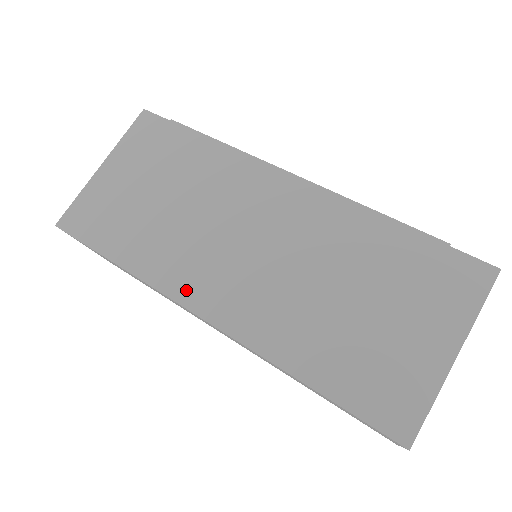
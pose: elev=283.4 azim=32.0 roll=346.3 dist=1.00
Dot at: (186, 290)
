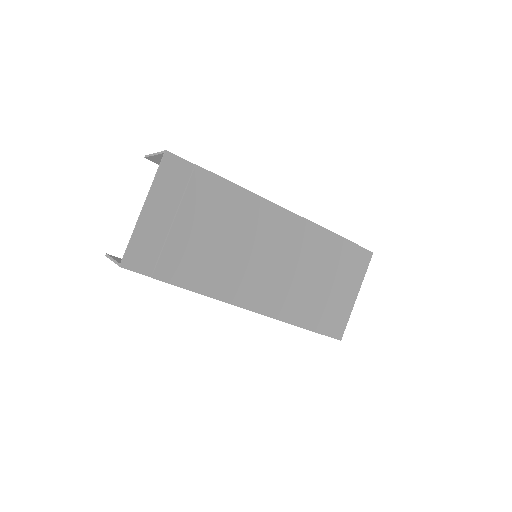
Dot at: (237, 296)
